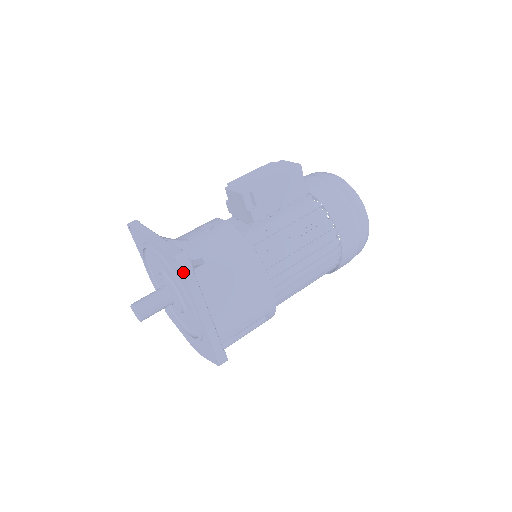
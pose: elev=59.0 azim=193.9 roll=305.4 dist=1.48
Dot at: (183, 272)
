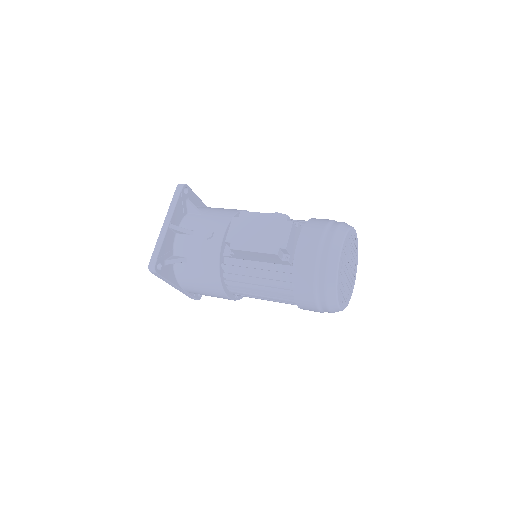
Dot at: (152, 273)
